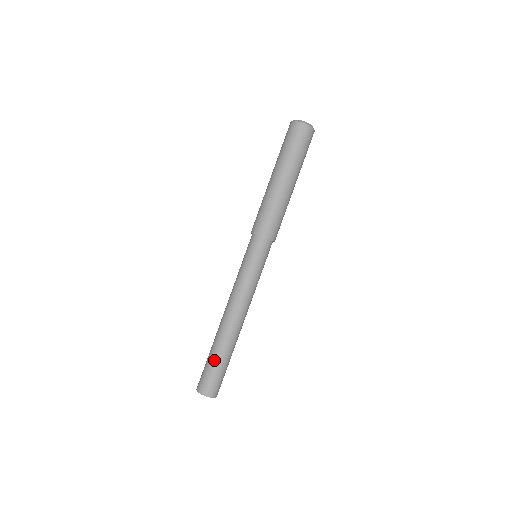
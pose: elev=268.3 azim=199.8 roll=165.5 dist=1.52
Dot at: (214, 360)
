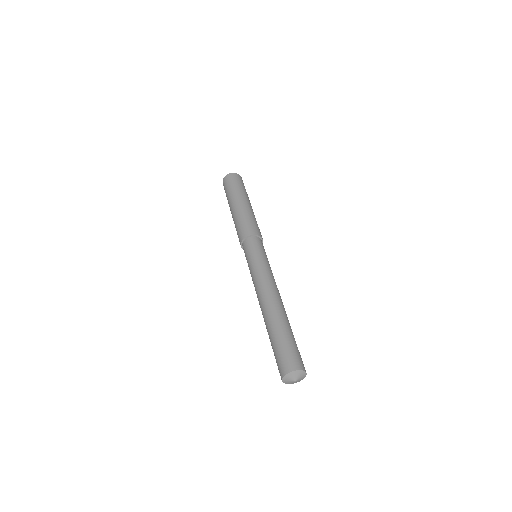
Dot at: (287, 334)
